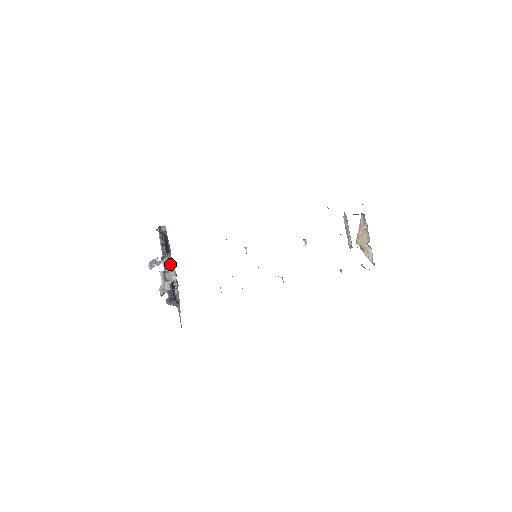
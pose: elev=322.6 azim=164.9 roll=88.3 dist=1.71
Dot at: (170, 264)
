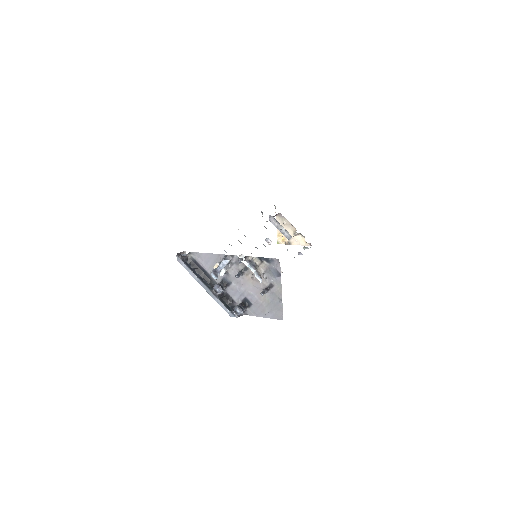
Dot at: (229, 268)
